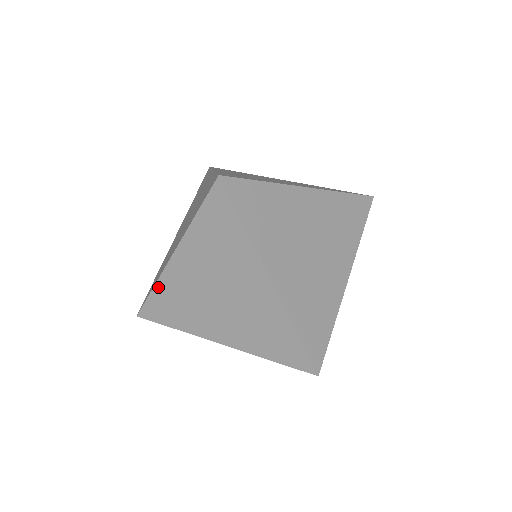
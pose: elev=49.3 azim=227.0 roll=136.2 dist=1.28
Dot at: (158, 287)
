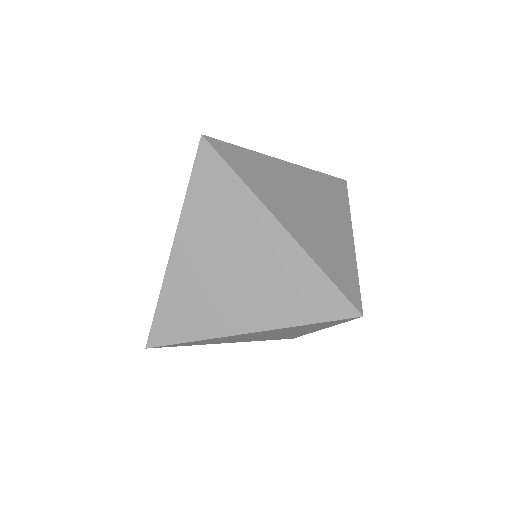
Dot at: occluded
